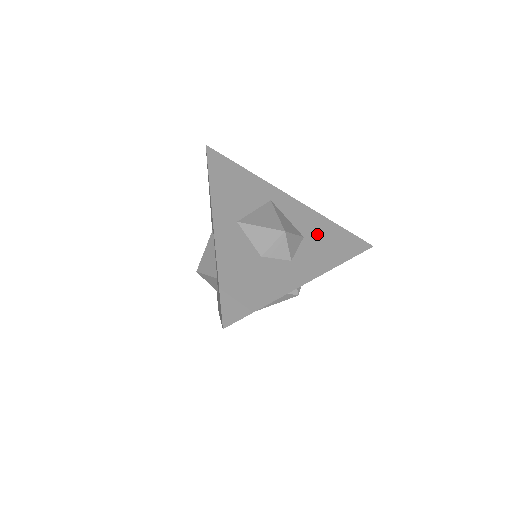
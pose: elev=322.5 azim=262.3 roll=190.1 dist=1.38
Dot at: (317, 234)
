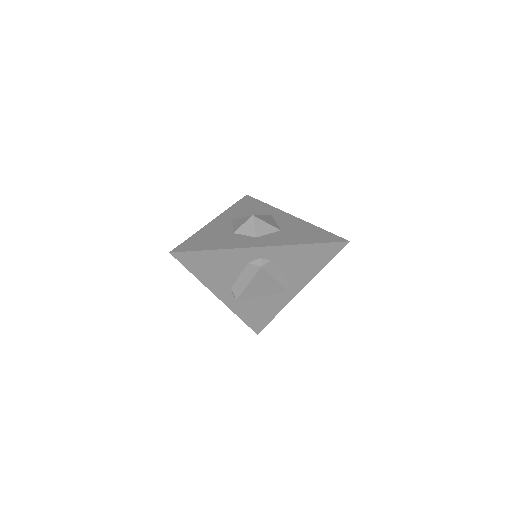
Dot at: (295, 230)
